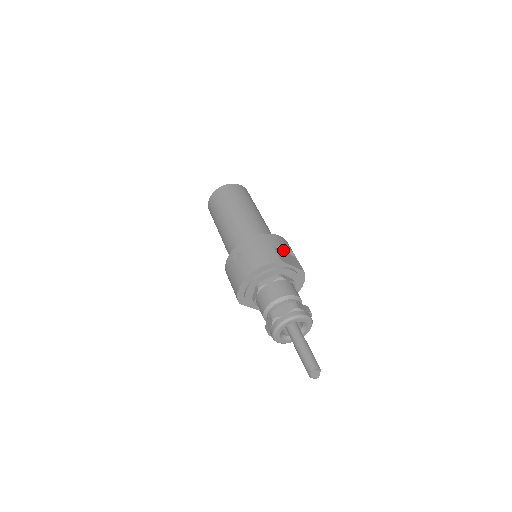
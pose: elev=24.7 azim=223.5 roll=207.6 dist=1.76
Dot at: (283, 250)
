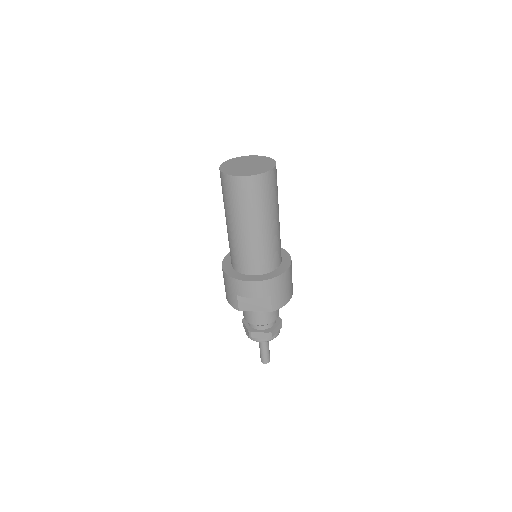
Dot at: (249, 296)
